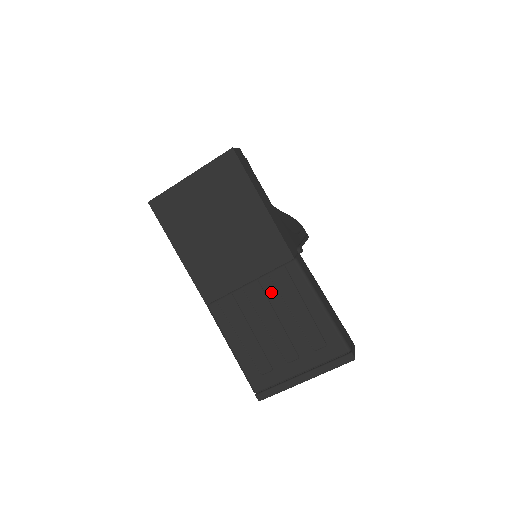
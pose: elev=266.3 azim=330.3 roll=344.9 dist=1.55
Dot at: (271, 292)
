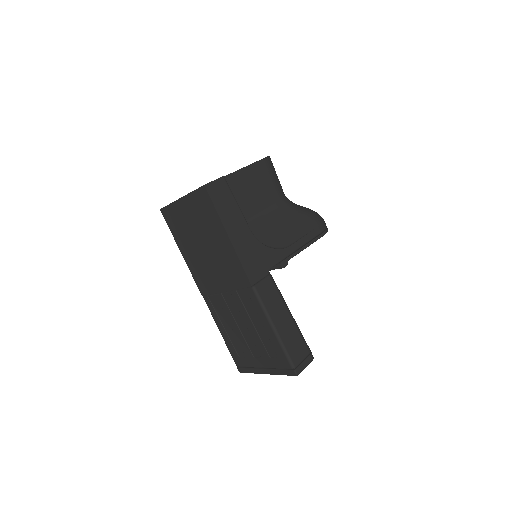
Dot at: (239, 304)
